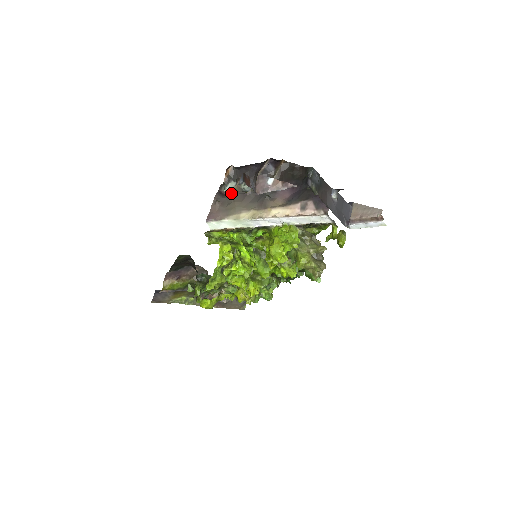
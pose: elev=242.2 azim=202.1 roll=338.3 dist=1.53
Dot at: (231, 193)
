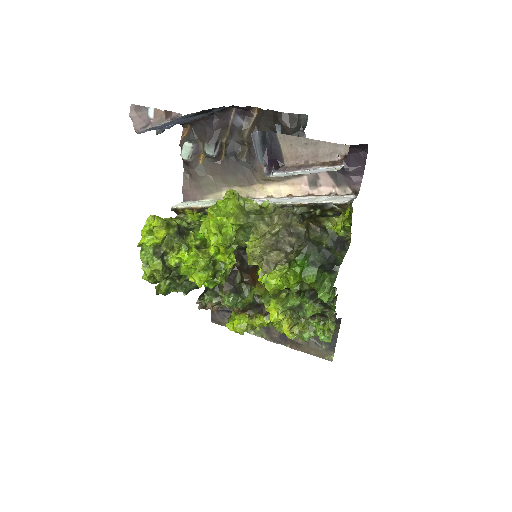
Dot at: (201, 162)
